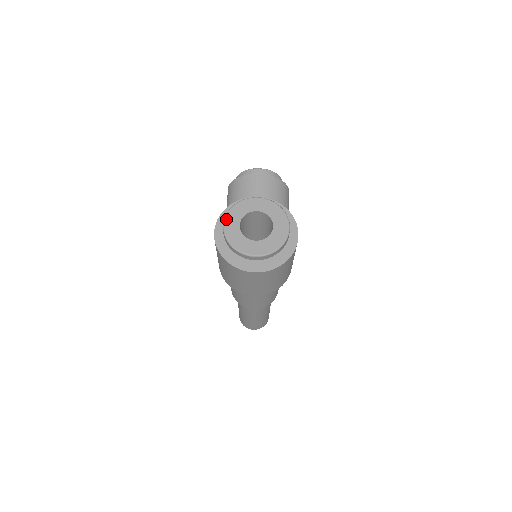
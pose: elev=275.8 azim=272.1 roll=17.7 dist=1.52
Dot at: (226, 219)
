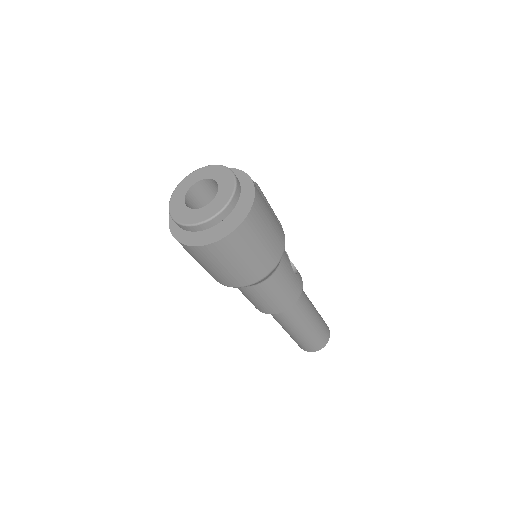
Dot at: (170, 208)
